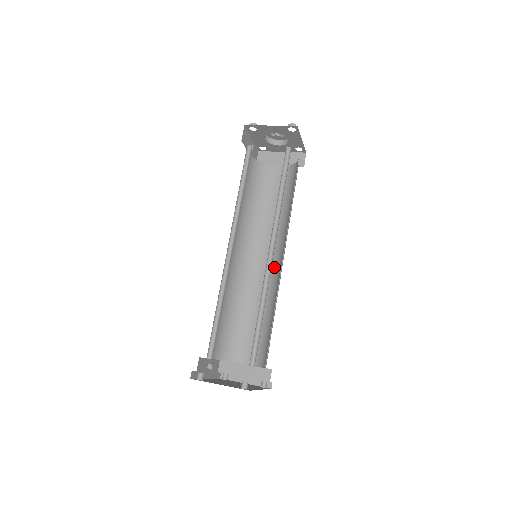
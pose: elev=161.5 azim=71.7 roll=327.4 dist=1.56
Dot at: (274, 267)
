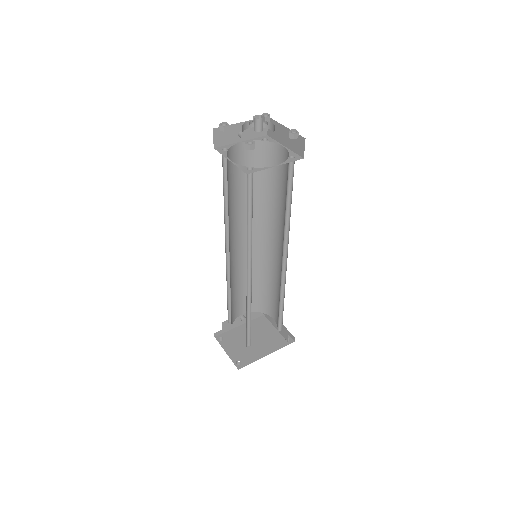
Dot at: (282, 260)
